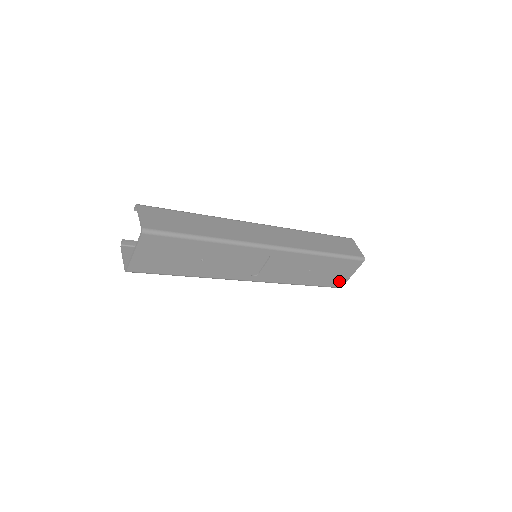
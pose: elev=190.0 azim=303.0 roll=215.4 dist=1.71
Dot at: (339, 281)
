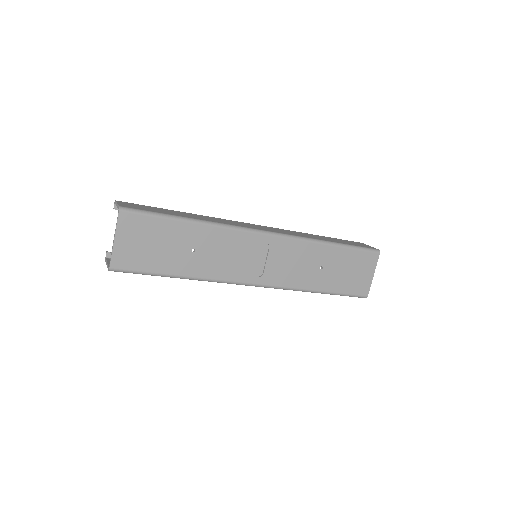
Dot at: (361, 286)
